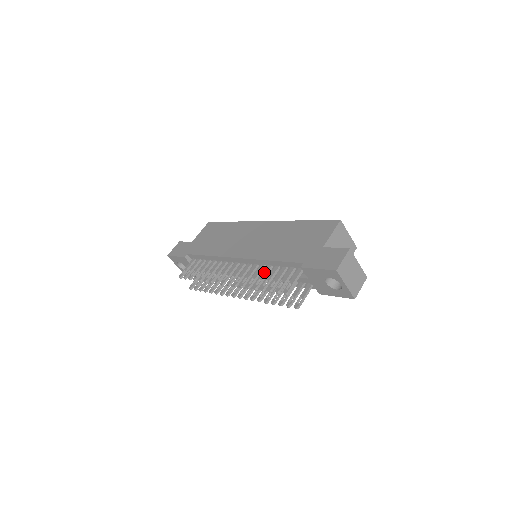
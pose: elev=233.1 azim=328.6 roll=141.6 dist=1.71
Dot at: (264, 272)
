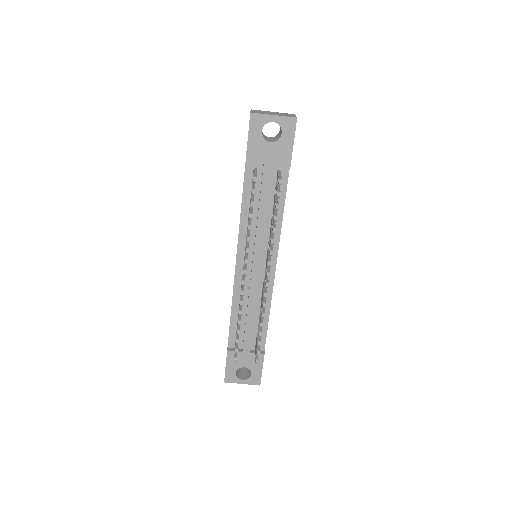
Dot at: occluded
